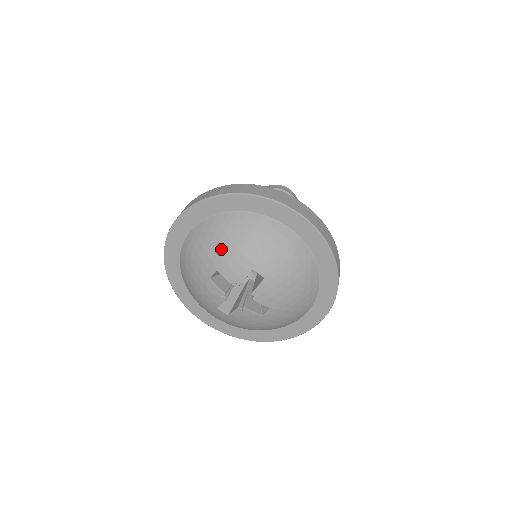
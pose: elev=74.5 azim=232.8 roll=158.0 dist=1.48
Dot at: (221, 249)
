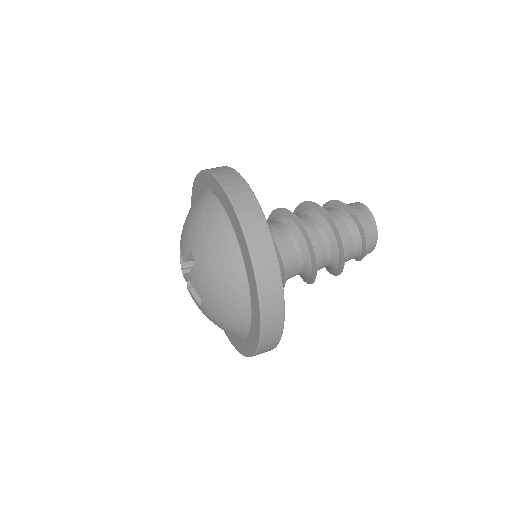
Dot at: (186, 222)
